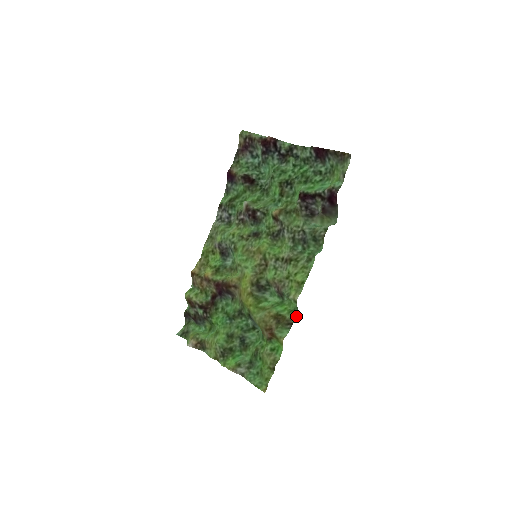
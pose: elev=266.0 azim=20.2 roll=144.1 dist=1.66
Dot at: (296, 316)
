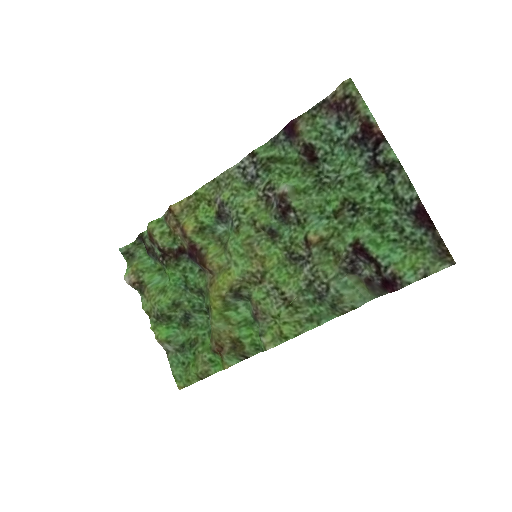
Dot at: (256, 353)
